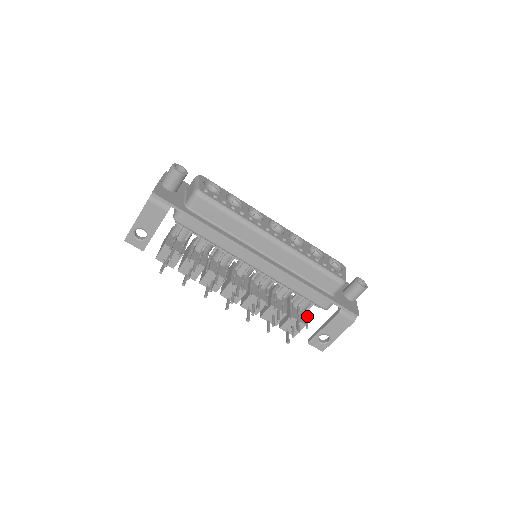
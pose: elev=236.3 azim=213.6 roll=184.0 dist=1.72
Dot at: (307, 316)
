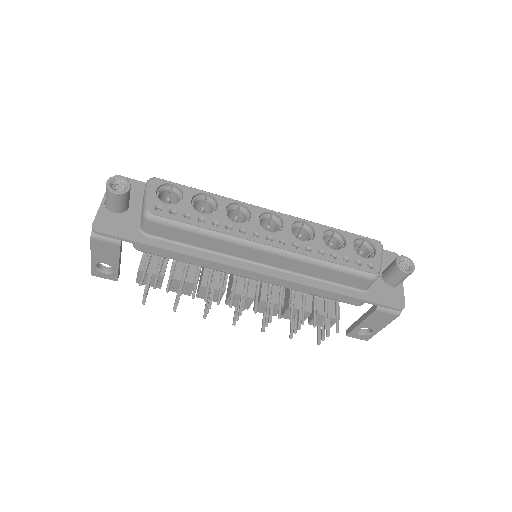
Dot at: (338, 312)
